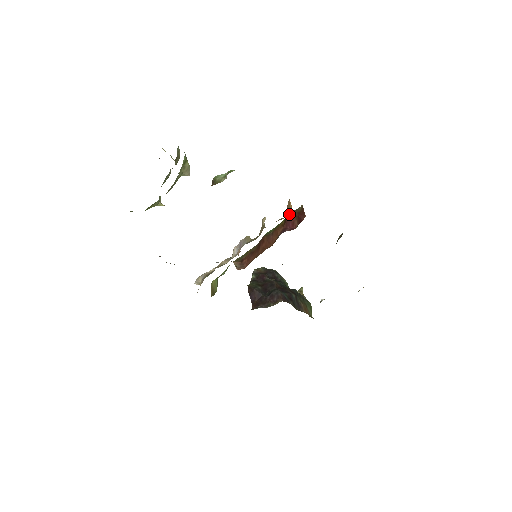
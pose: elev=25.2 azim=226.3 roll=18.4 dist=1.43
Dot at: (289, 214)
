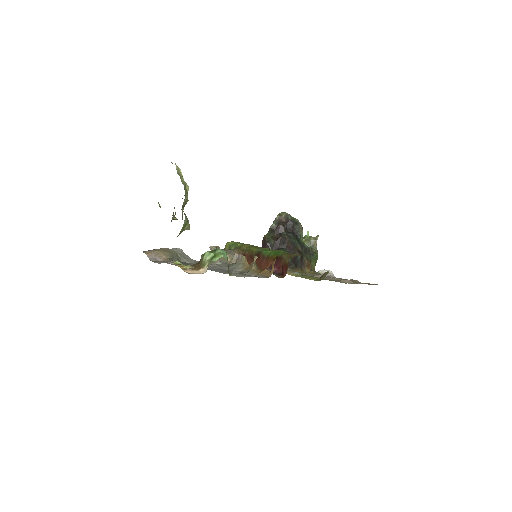
Dot at: (280, 257)
